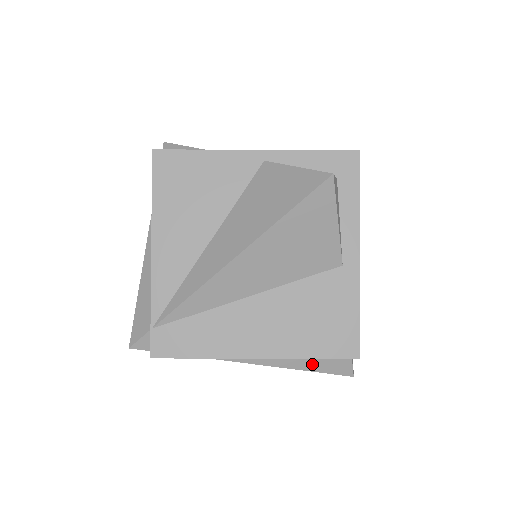
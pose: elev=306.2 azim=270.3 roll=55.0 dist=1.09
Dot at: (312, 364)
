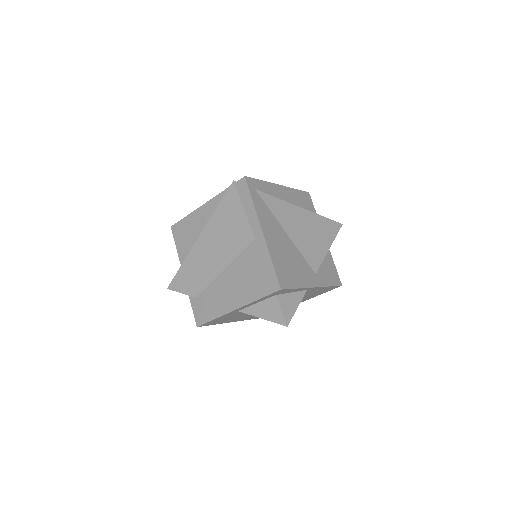
Dot at: occluded
